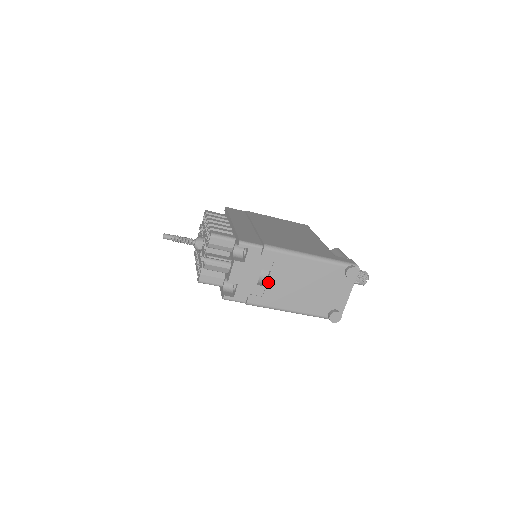
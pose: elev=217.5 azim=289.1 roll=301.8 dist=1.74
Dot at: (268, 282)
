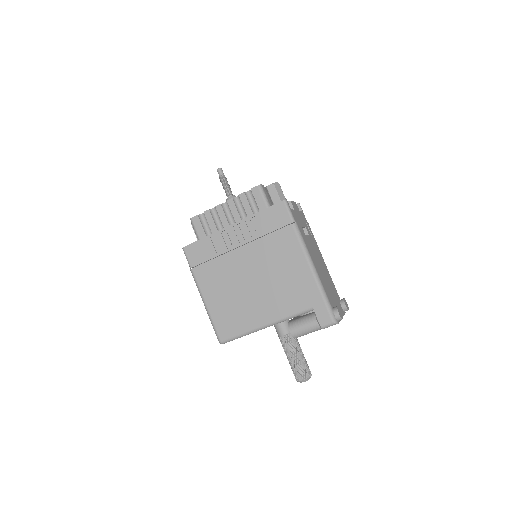
Dot at: (307, 236)
